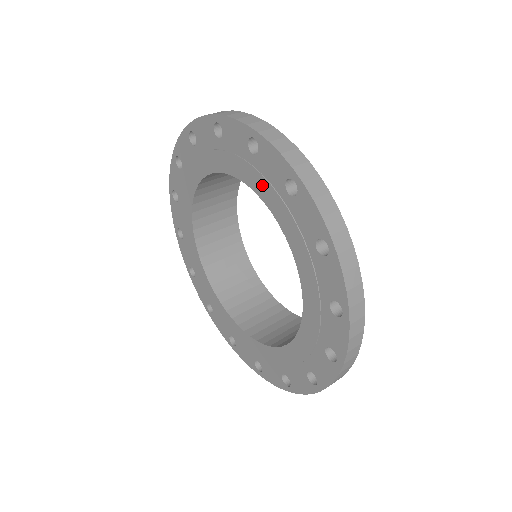
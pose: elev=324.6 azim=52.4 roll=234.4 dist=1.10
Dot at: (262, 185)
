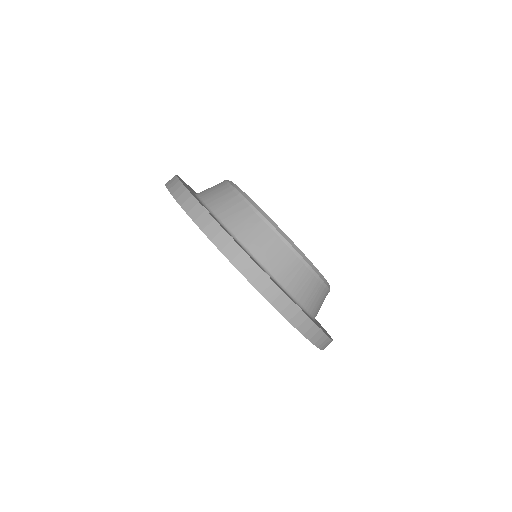
Dot at: occluded
